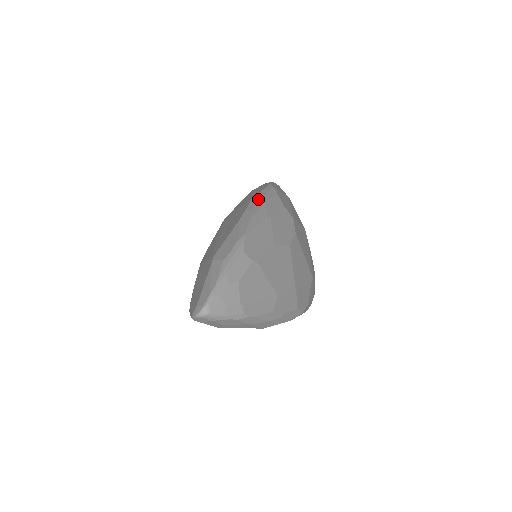
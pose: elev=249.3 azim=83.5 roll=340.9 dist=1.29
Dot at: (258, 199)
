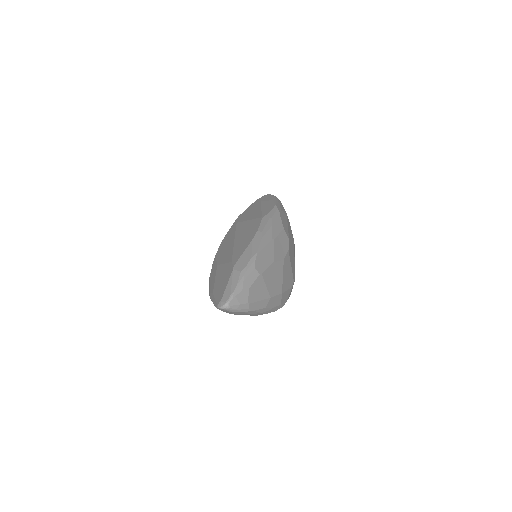
Dot at: (267, 221)
